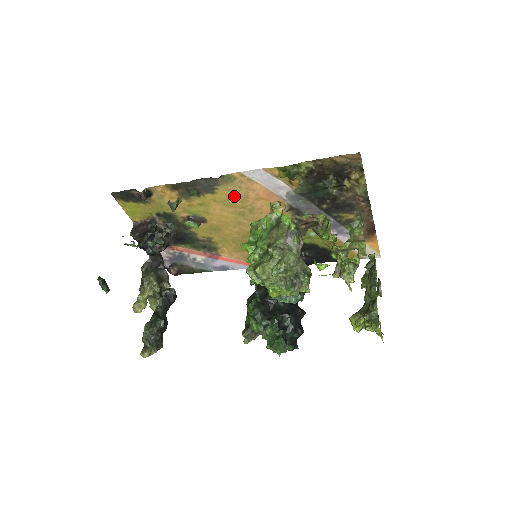
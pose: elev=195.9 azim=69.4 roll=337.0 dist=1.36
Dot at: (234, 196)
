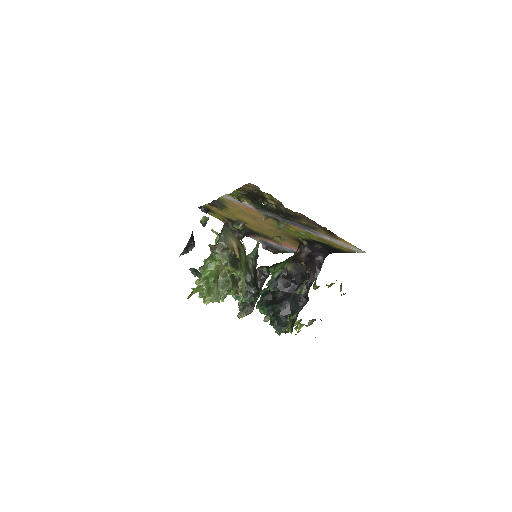
Dot at: (238, 209)
